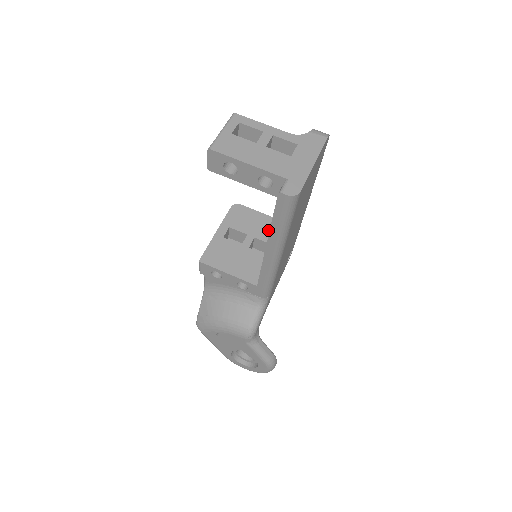
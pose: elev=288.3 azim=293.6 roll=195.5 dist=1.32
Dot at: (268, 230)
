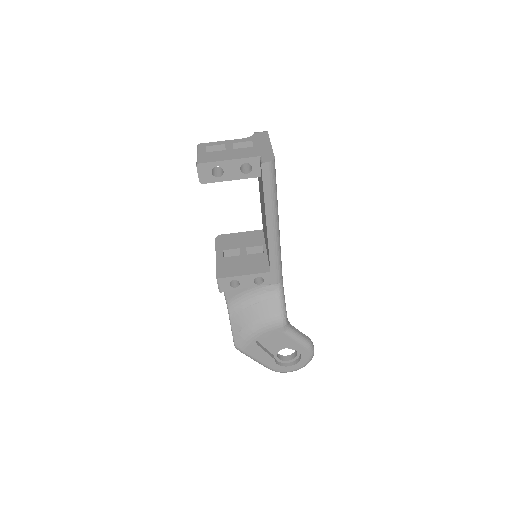
Dot at: (252, 239)
